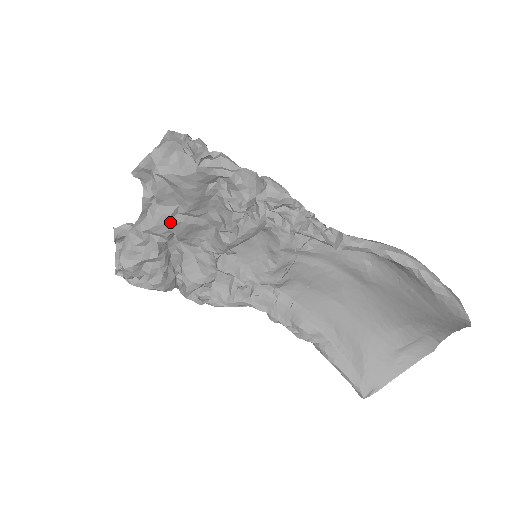
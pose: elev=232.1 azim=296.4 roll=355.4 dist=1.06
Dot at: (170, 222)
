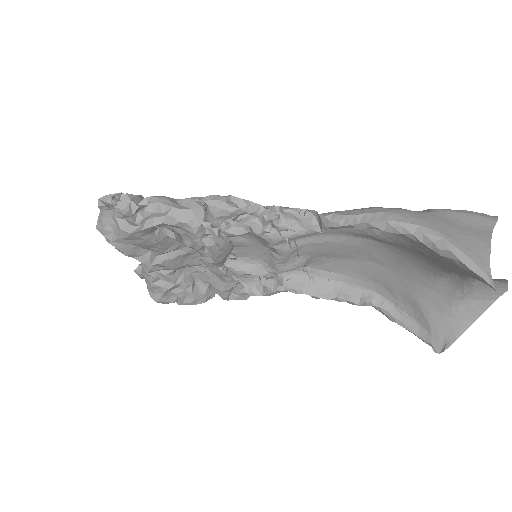
Dot at: (155, 265)
